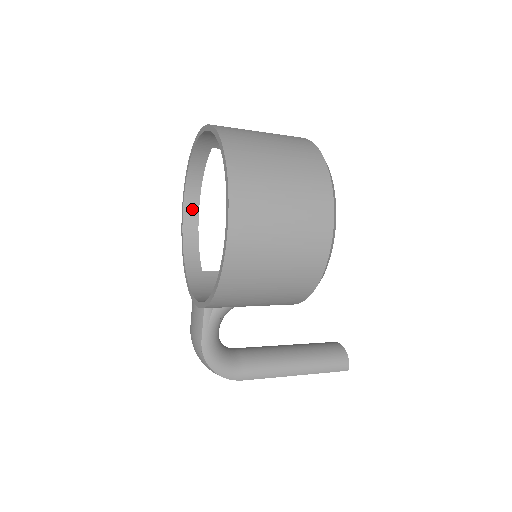
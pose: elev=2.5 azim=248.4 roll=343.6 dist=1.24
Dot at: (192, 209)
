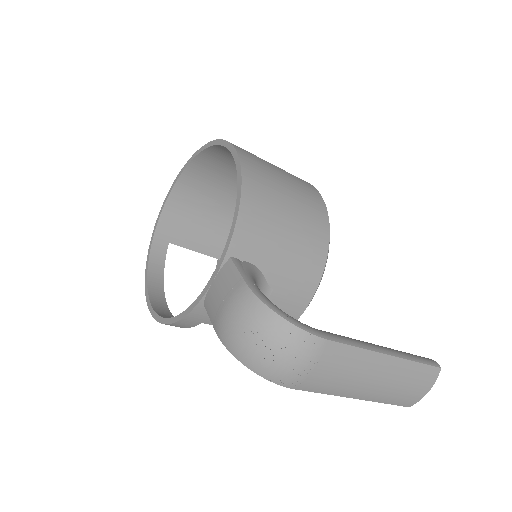
Dot at: (160, 304)
